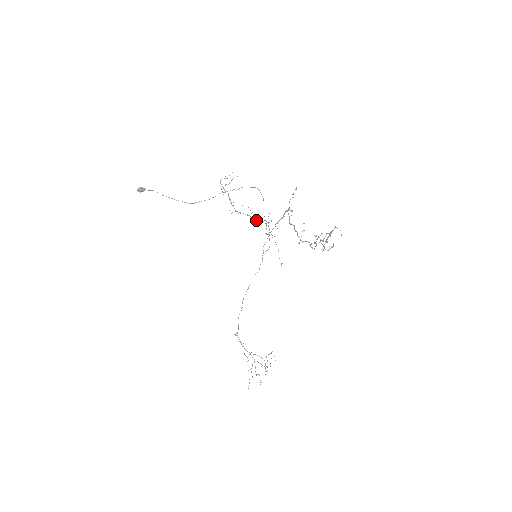
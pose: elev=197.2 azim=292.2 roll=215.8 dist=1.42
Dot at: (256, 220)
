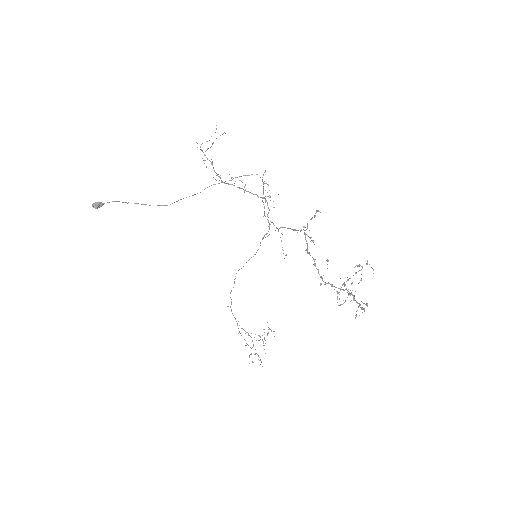
Dot at: occluded
